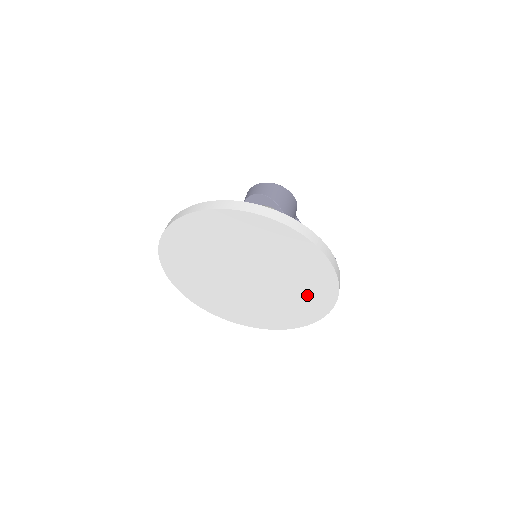
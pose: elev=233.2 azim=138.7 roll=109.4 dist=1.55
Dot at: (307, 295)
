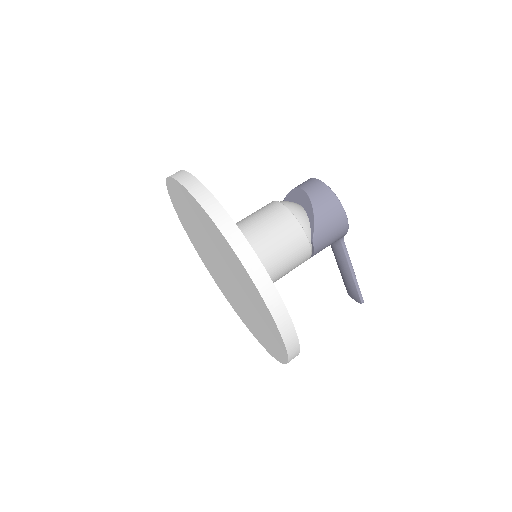
Dot at: (265, 334)
